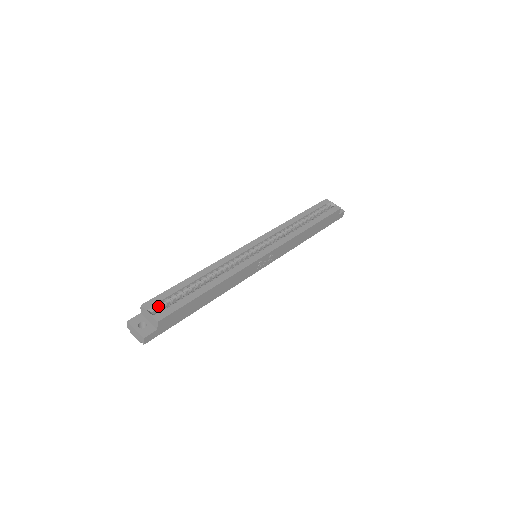
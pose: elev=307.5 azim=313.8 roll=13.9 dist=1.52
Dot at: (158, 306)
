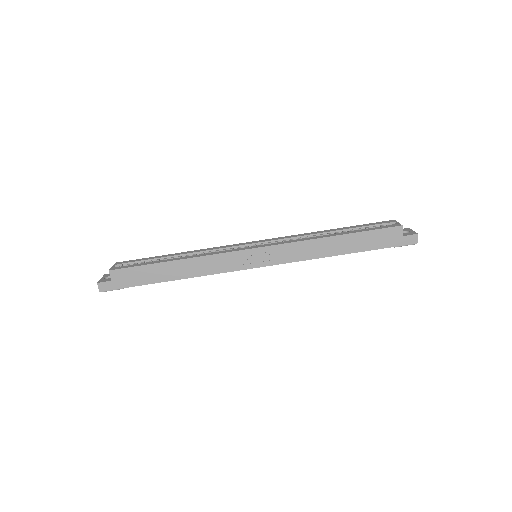
Dot at: occluded
